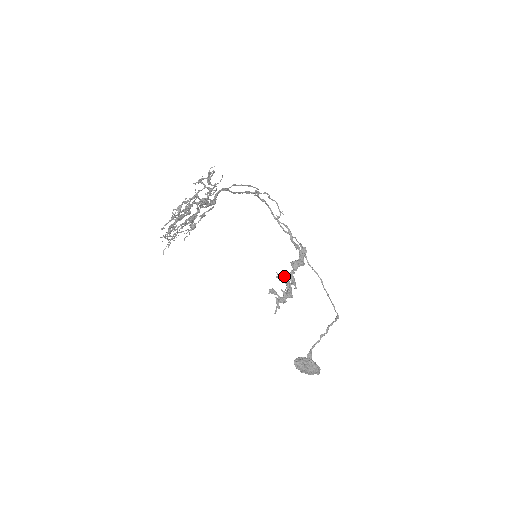
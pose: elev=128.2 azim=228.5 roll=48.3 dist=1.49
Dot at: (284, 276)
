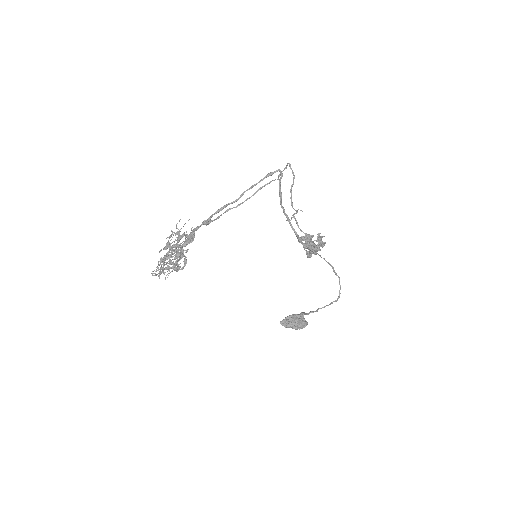
Dot at: (313, 236)
